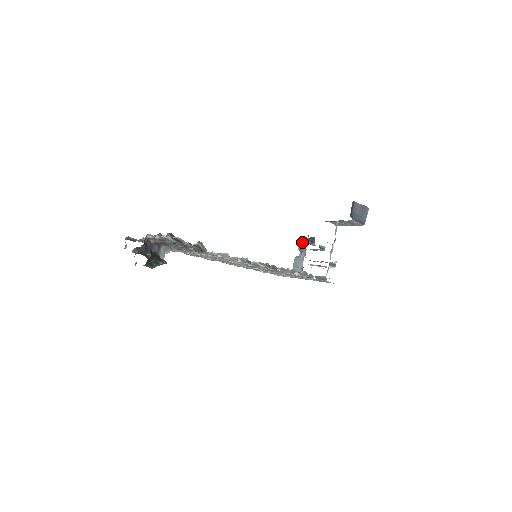
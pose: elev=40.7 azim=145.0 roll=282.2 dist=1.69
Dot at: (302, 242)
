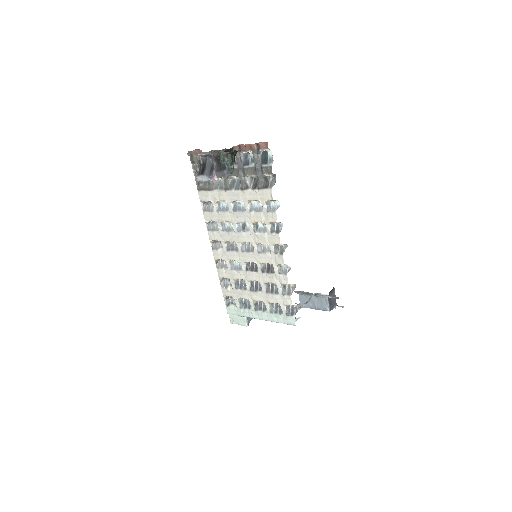
Dot at: occluded
